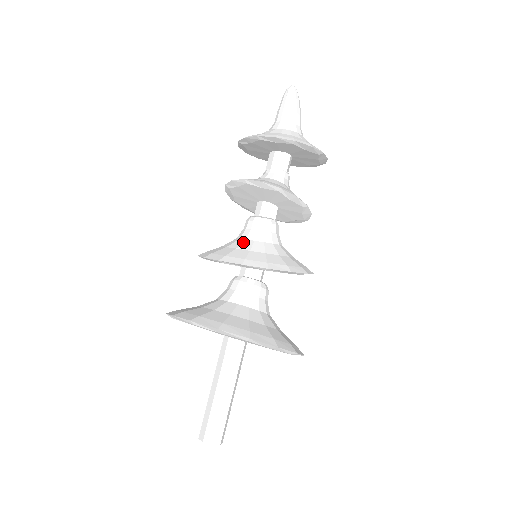
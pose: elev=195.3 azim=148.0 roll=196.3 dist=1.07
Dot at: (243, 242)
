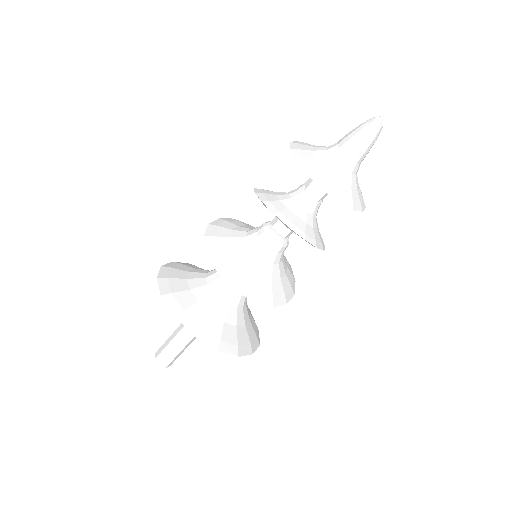
Dot at: (256, 261)
